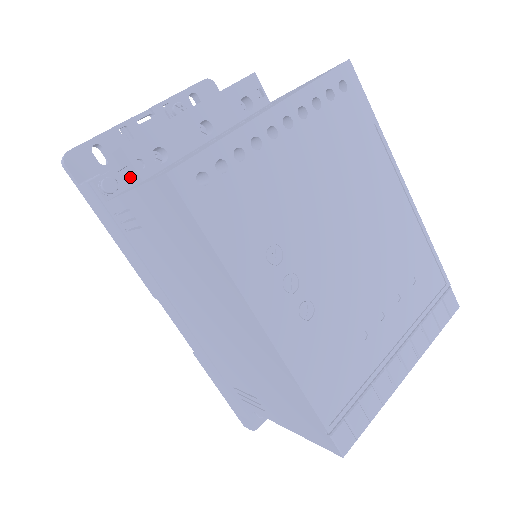
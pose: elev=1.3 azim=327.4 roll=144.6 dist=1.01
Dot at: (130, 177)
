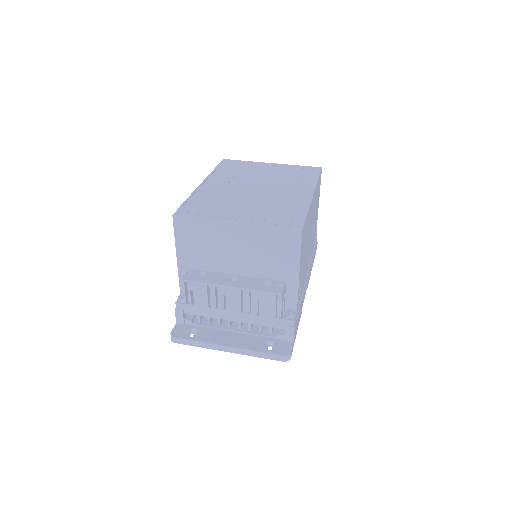
Dot at: occluded
